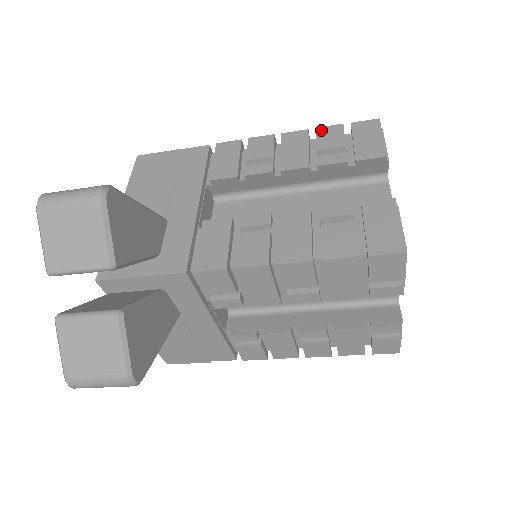
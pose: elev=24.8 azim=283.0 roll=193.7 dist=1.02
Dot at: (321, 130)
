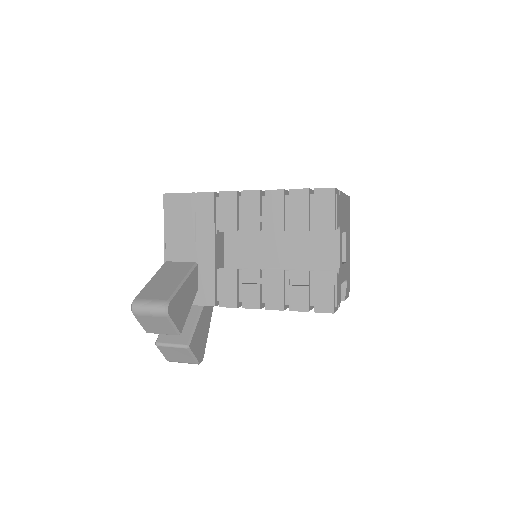
Dot at: (293, 193)
